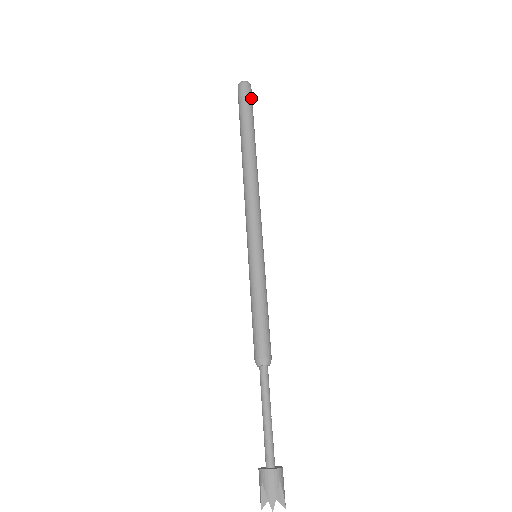
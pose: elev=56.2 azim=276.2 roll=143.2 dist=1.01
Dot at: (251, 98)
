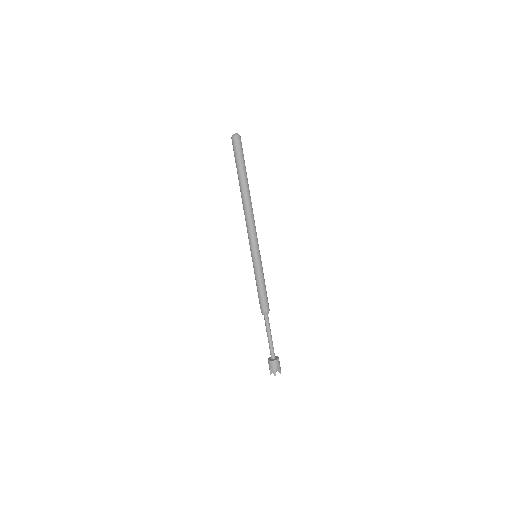
Dot at: (241, 147)
